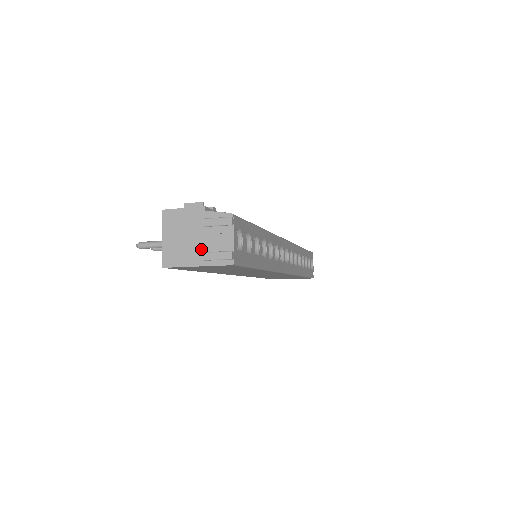
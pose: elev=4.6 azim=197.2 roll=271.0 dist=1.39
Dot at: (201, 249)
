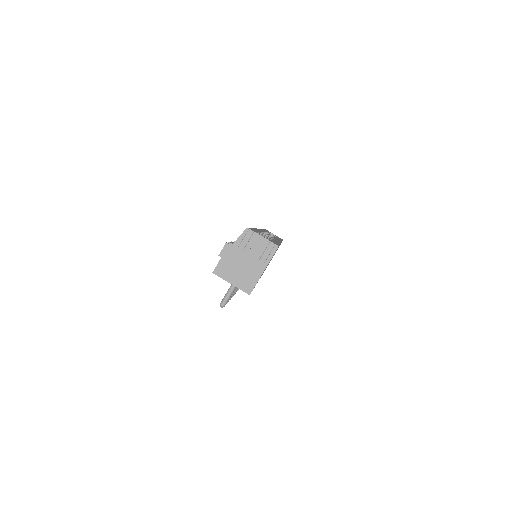
Dot at: (255, 262)
